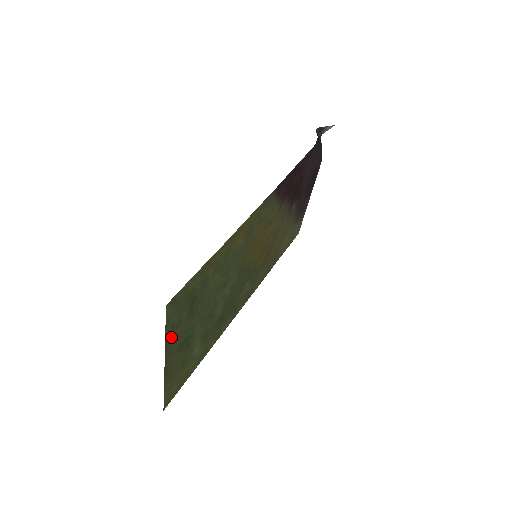
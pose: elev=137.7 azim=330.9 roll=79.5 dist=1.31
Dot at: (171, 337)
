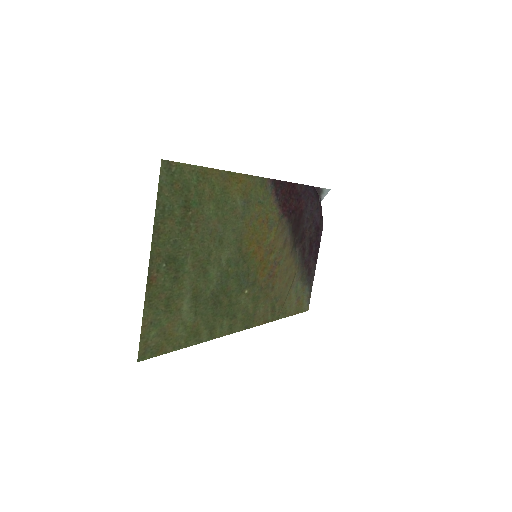
Dot at: (161, 223)
